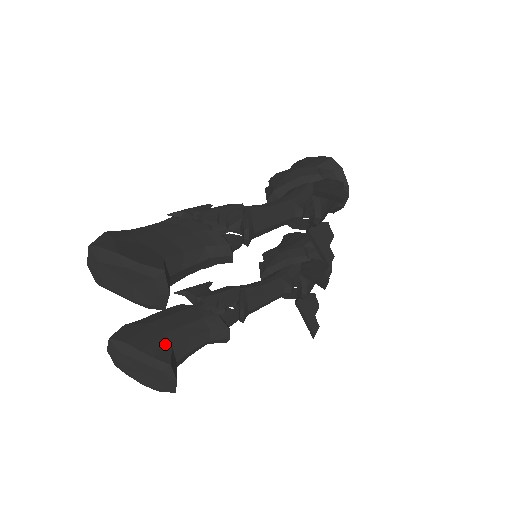
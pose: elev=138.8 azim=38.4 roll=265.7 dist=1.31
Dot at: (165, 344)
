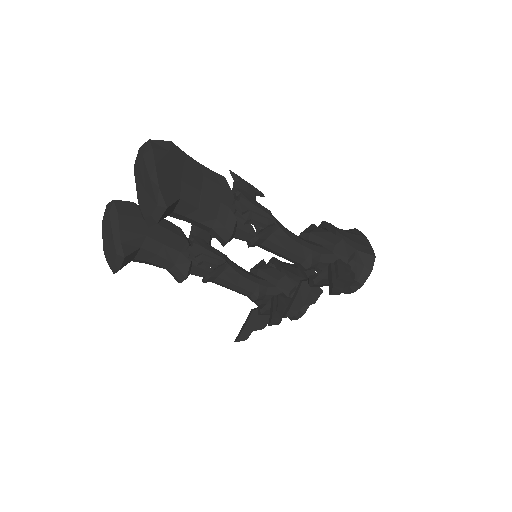
Dot at: (138, 242)
